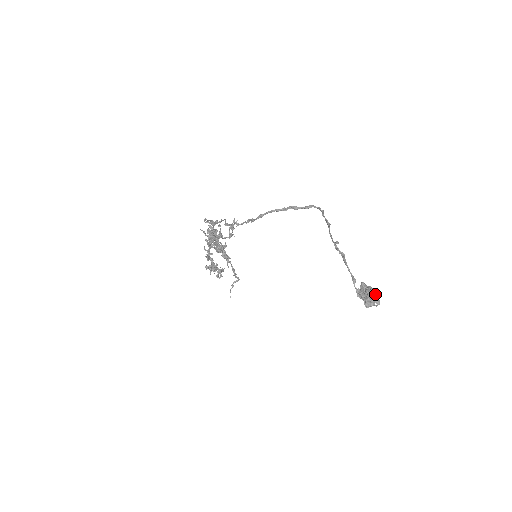
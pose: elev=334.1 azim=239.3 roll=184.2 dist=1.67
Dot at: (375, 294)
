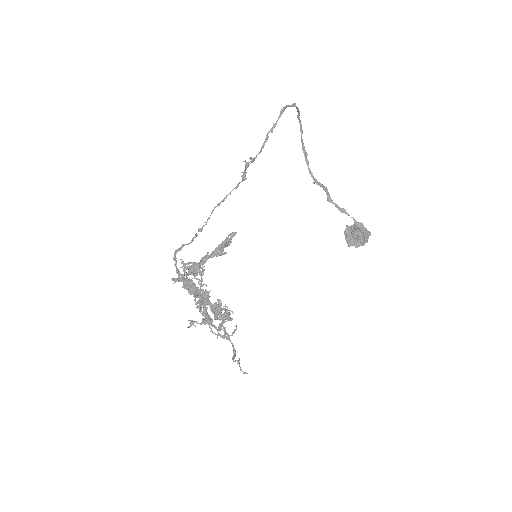
Dot at: occluded
